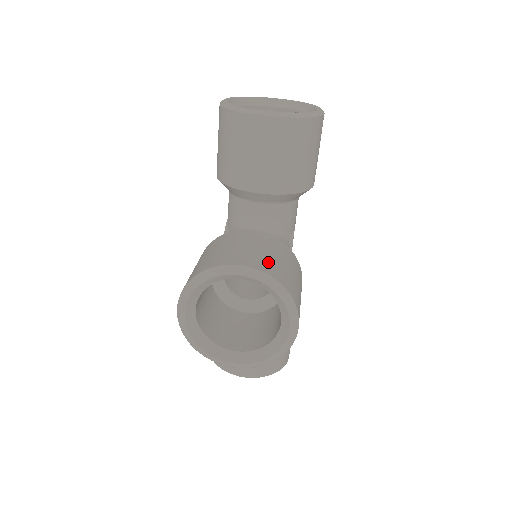
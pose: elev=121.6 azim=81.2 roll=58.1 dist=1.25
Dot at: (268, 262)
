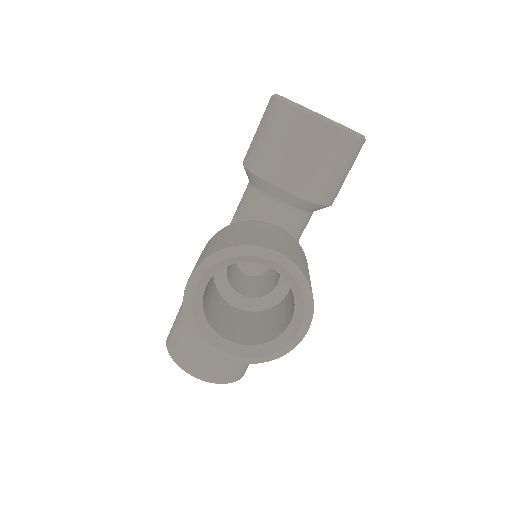
Dot at: (296, 257)
